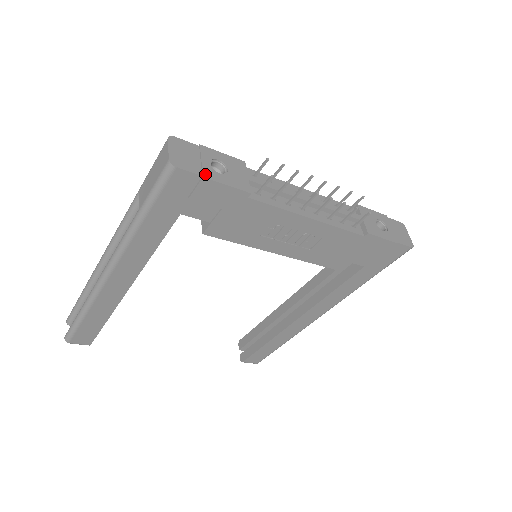
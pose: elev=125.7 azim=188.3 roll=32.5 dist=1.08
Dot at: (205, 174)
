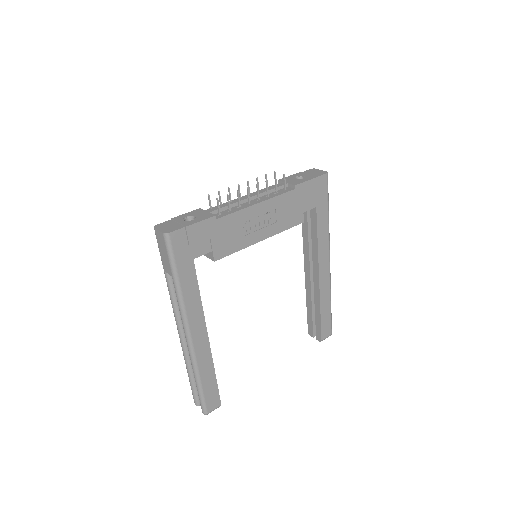
Dot at: (185, 225)
